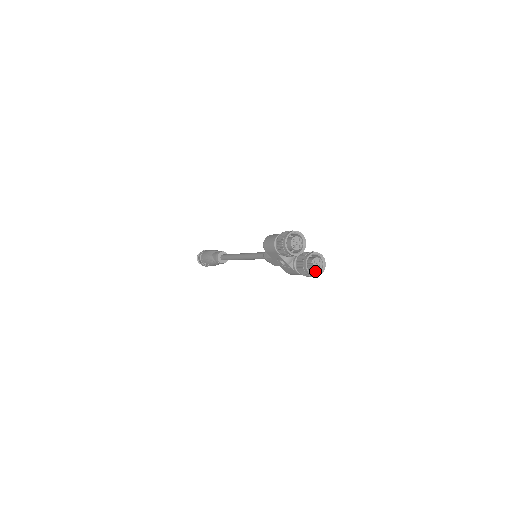
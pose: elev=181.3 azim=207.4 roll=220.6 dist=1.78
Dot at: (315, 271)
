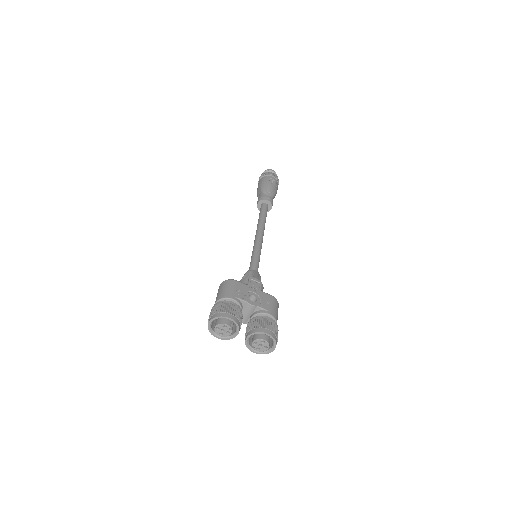
Dot at: (271, 340)
